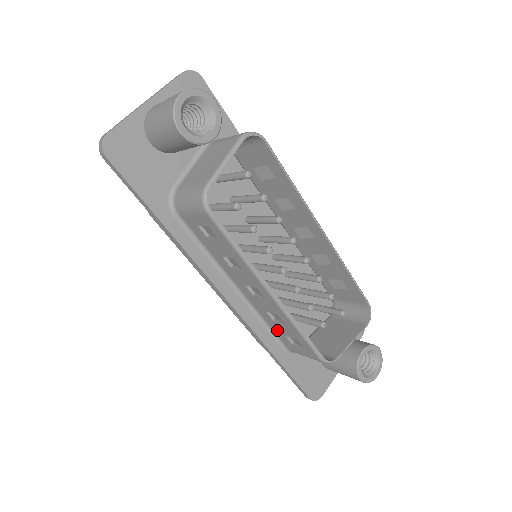
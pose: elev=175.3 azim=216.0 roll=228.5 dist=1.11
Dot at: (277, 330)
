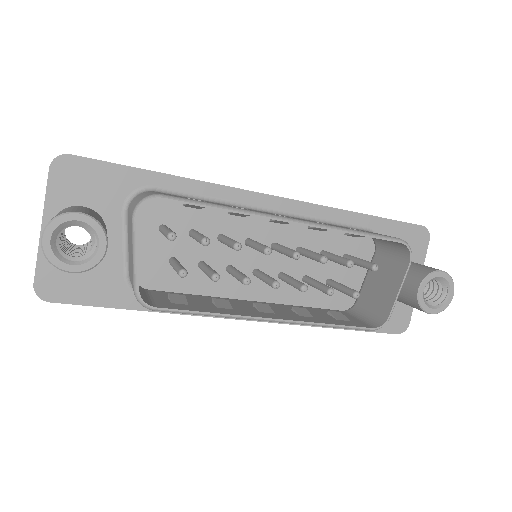
Dot at: occluded
